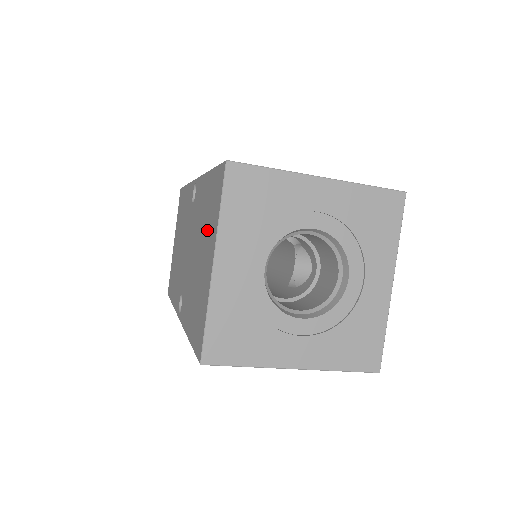
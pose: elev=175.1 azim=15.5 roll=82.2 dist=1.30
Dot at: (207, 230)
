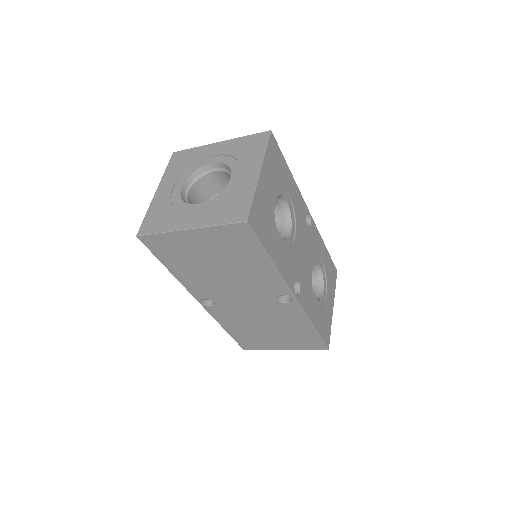
Dot at: occluded
